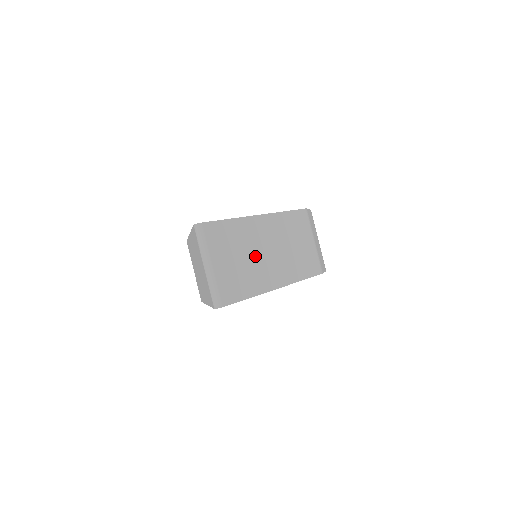
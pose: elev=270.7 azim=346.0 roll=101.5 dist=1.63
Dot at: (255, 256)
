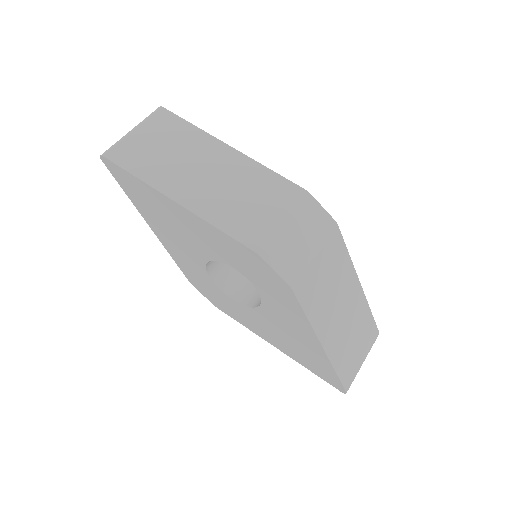
Dot at: (184, 162)
